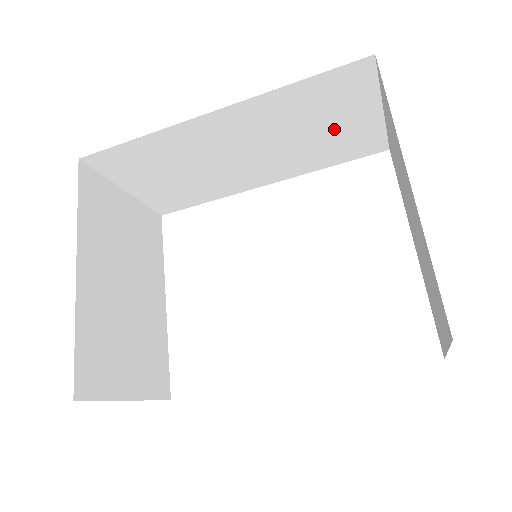
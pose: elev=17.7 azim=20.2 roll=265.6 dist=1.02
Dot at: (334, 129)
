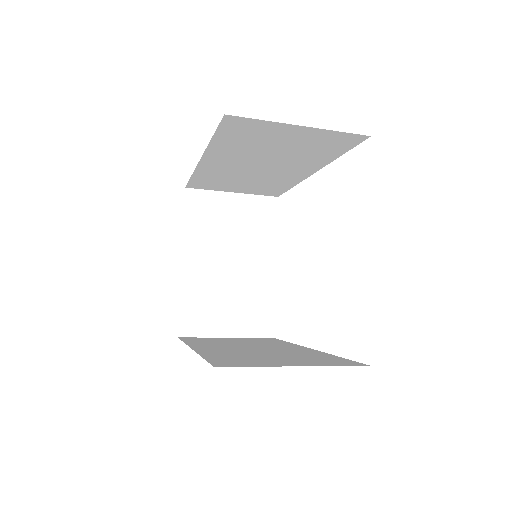
Dot at: (290, 143)
